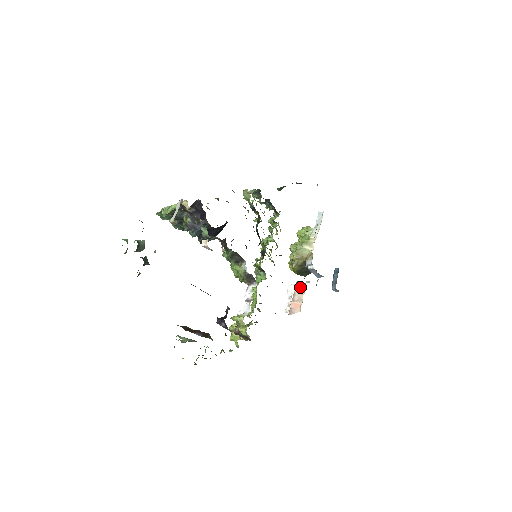
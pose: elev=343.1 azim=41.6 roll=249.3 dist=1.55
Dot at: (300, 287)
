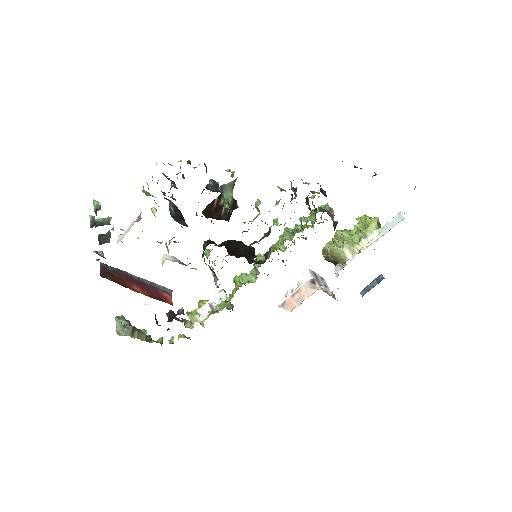
Dot at: (308, 289)
